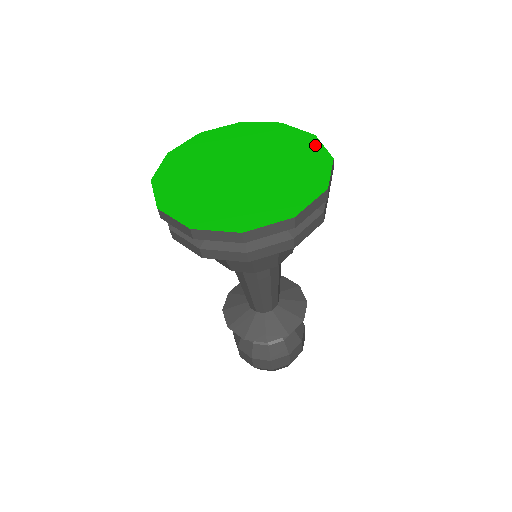
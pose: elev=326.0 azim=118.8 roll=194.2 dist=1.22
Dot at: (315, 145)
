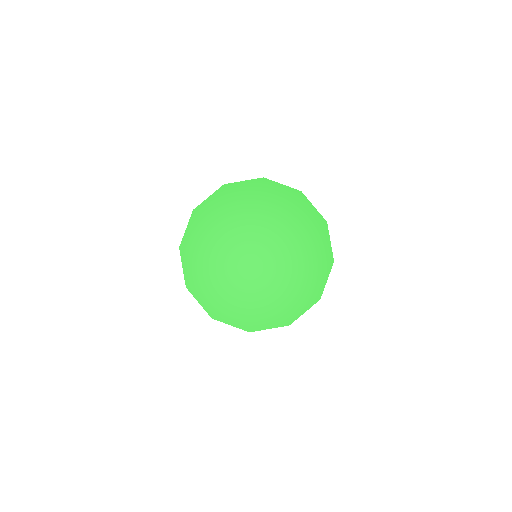
Dot at: (306, 207)
